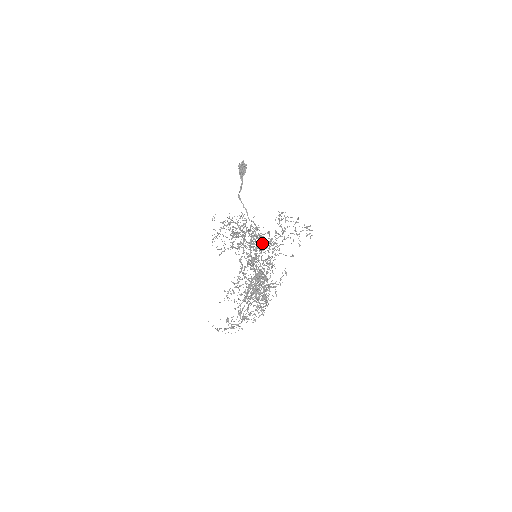
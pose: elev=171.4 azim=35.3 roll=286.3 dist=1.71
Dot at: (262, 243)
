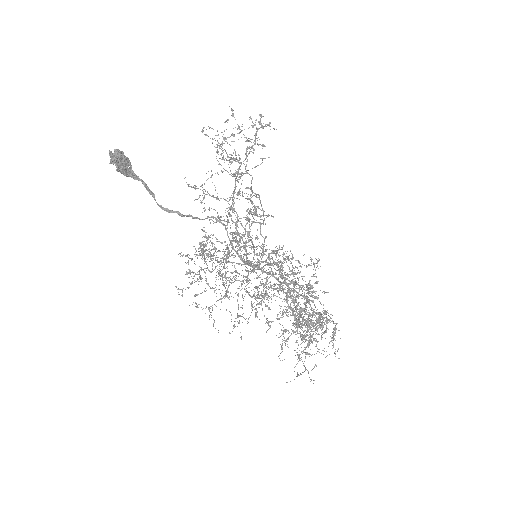
Dot at: (231, 206)
